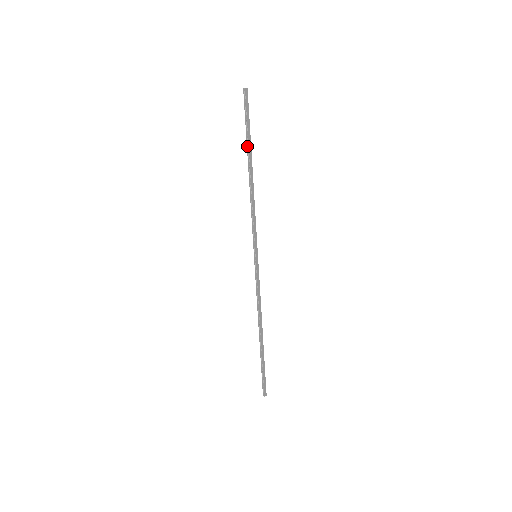
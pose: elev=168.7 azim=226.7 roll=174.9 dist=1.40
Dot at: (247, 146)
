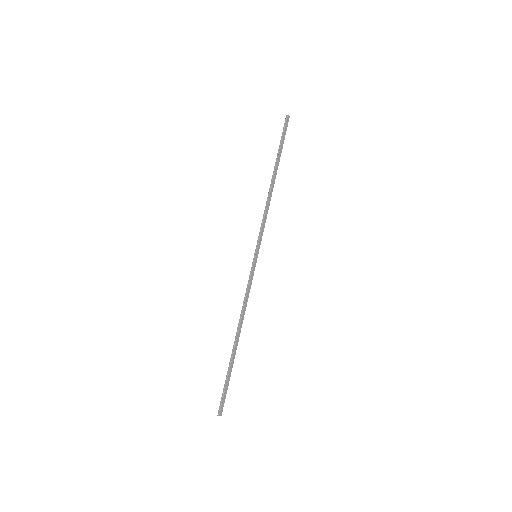
Dot at: (276, 159)
